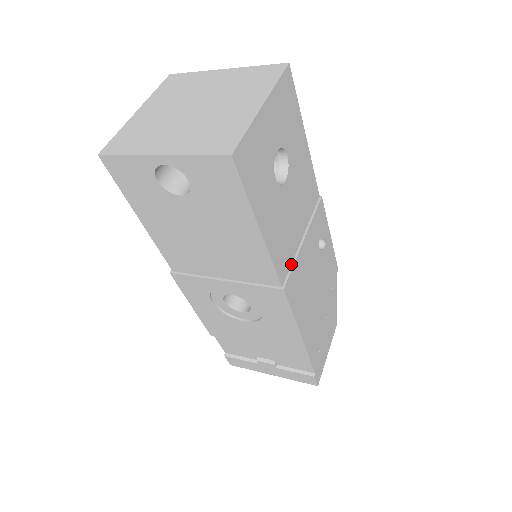
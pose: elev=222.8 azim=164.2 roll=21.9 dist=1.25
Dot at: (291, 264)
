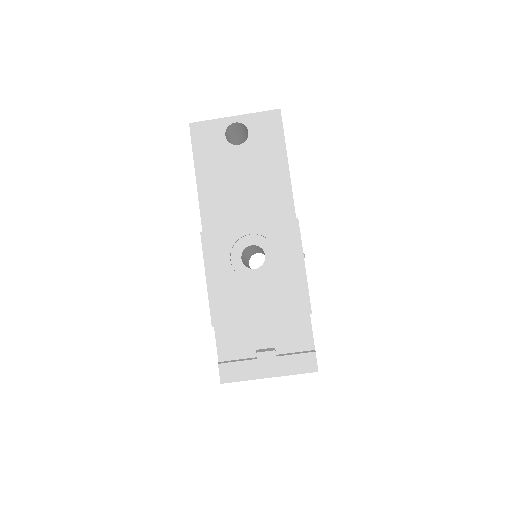
Dot at: occluded
